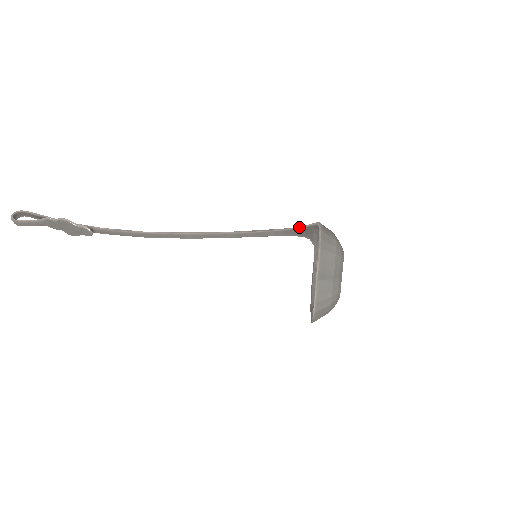
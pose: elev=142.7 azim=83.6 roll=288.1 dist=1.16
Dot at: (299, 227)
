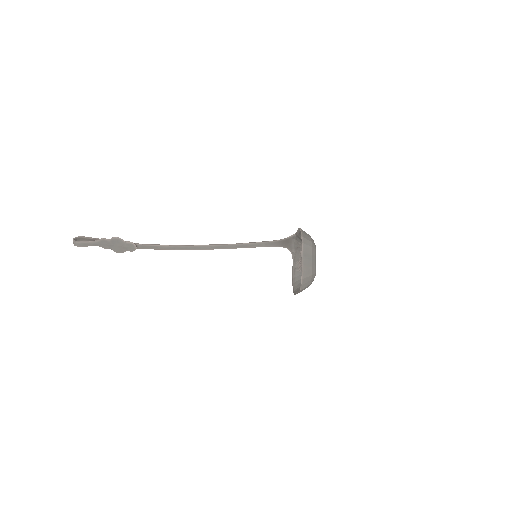
Dot at: (282, 239)
